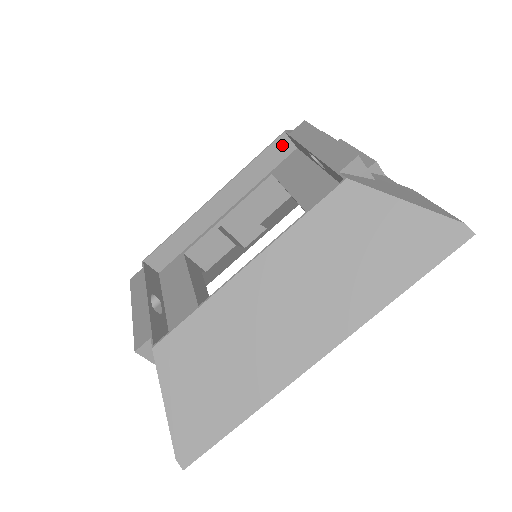
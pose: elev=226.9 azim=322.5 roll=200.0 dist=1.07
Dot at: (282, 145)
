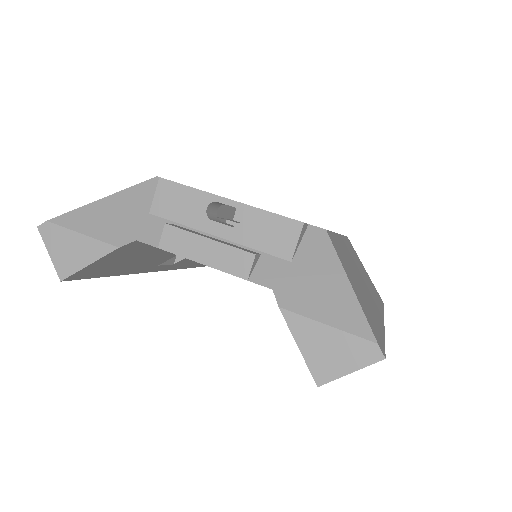
Dot at: (233, 209)
